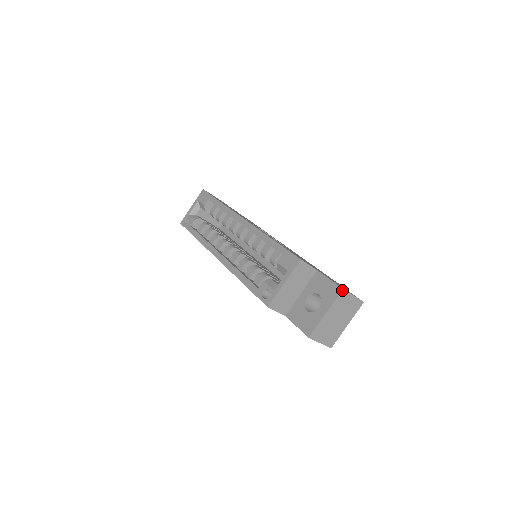
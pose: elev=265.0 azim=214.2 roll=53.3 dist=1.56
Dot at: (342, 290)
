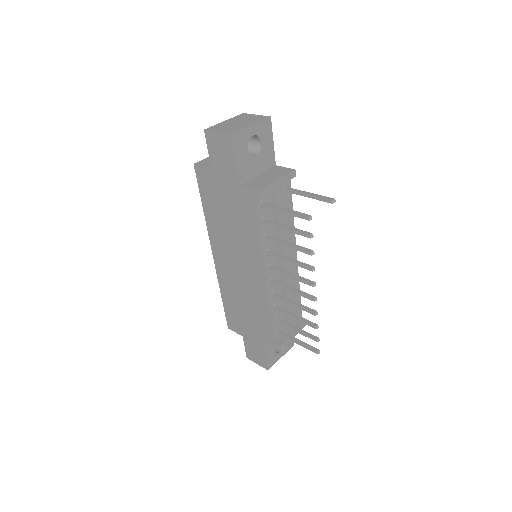
Dot at: (242, 114)
